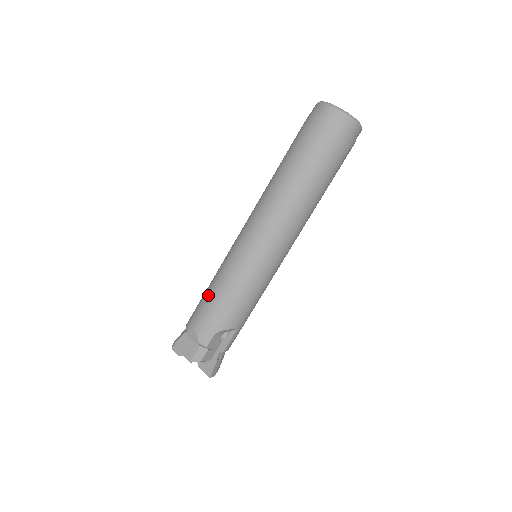
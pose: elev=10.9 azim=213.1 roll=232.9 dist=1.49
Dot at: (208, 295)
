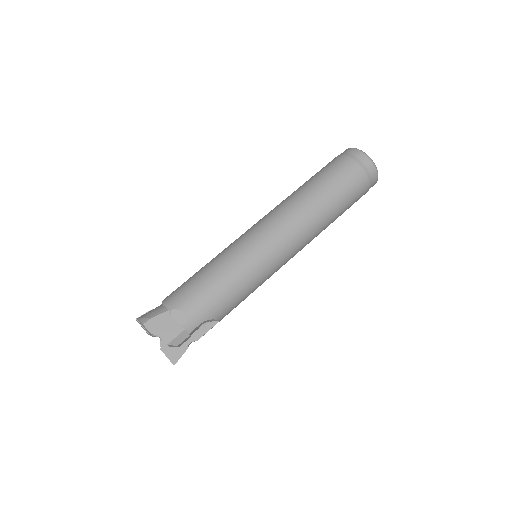
Dot at: (208, 279)
